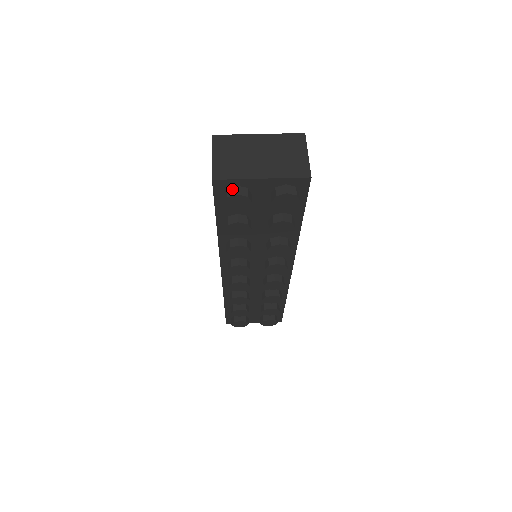
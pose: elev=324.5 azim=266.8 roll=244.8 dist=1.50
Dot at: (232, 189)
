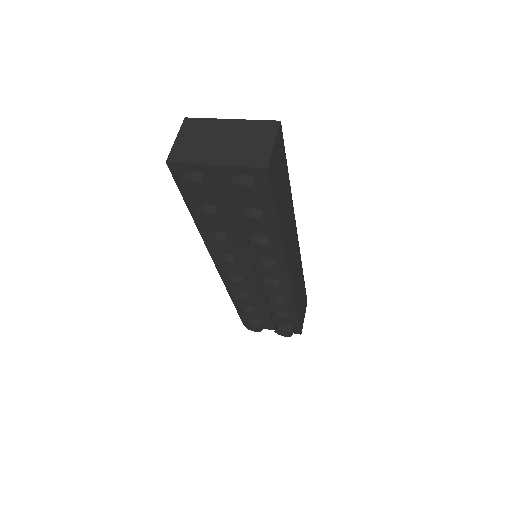
Dot at: (187, 174)
